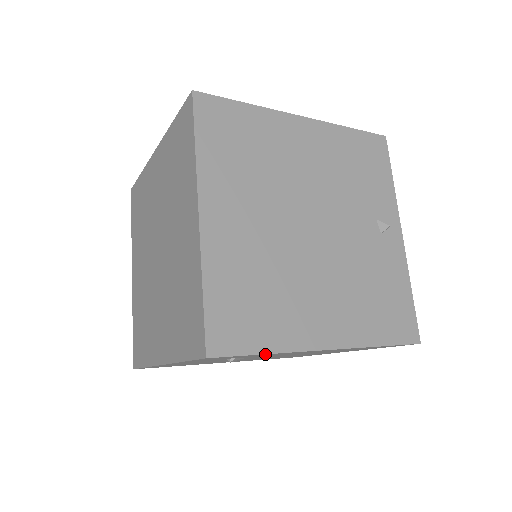
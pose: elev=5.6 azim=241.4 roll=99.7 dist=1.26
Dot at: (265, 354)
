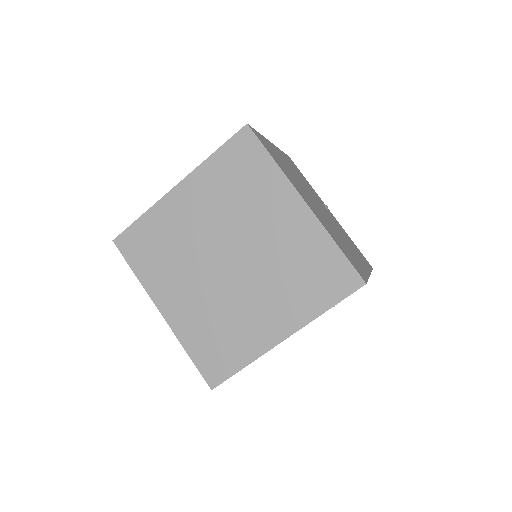
Dot at: occluded
